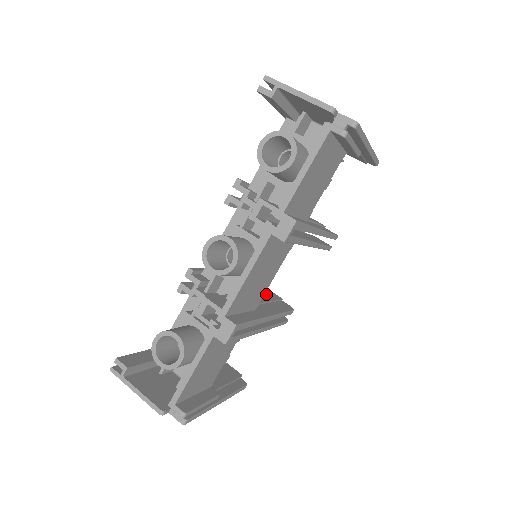
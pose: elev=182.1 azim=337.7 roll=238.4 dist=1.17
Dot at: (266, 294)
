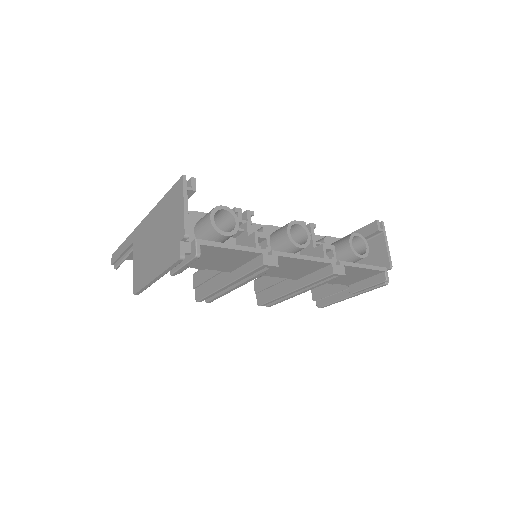
Dot at: occluded
